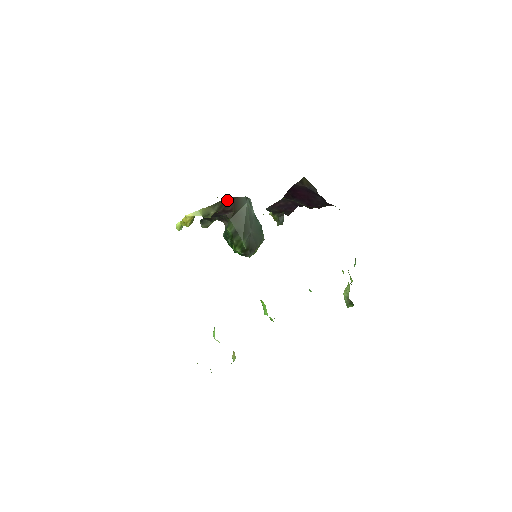
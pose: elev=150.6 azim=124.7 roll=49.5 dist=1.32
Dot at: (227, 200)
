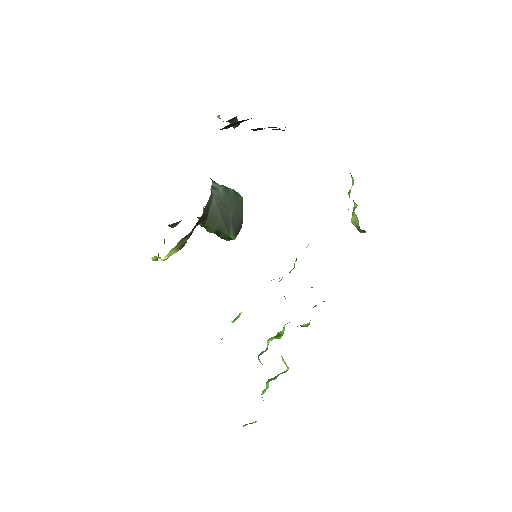
Dot at: (196, 223)
